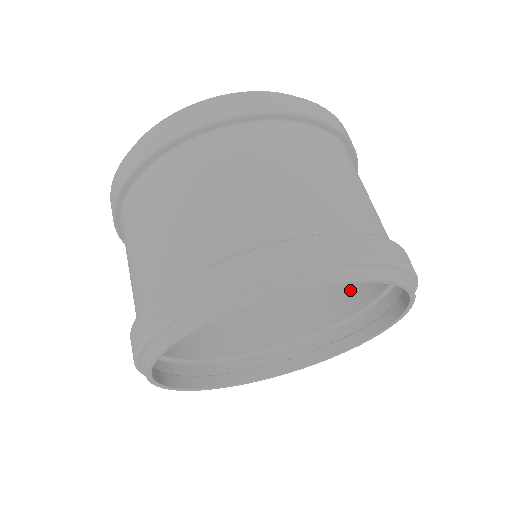
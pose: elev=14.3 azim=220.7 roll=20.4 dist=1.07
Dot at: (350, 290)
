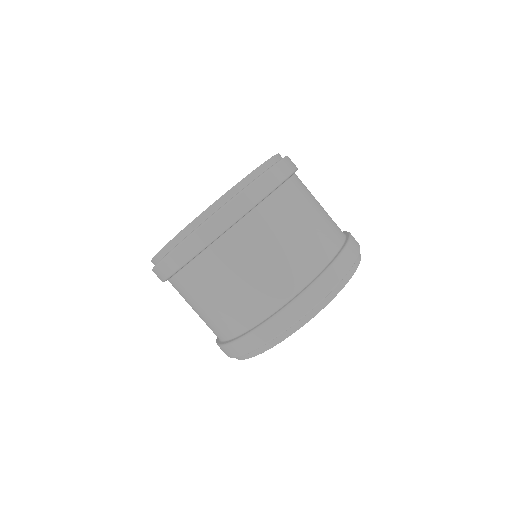
Dot at: occluded
